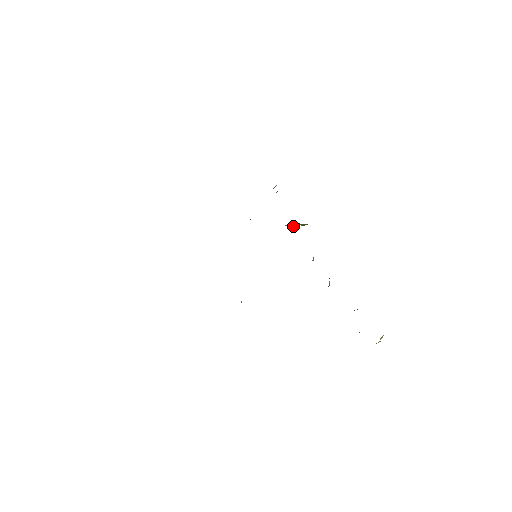
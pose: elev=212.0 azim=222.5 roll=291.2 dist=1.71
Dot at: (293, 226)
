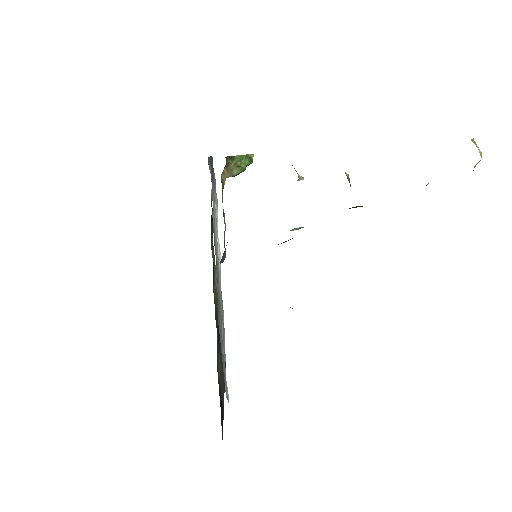
Dot at: (238, 169)
